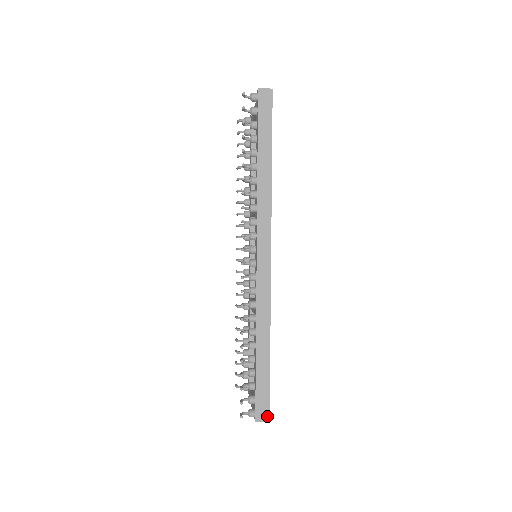
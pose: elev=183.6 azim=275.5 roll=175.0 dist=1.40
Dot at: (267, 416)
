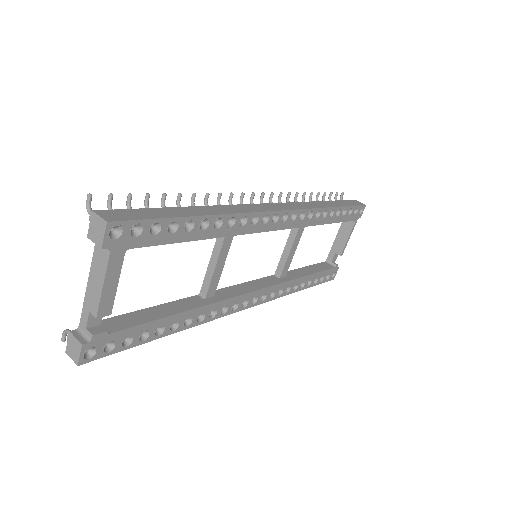
Dot at: (330, 279)
